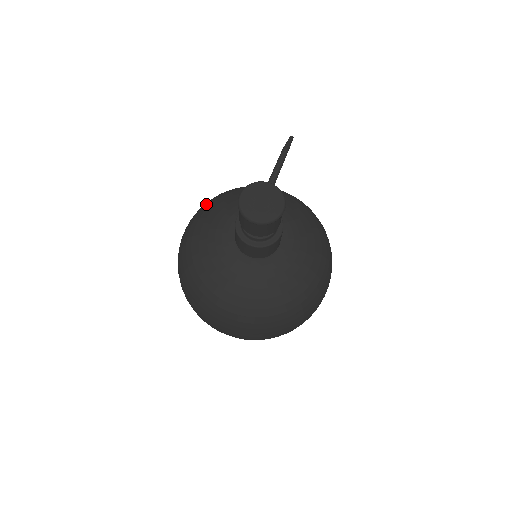
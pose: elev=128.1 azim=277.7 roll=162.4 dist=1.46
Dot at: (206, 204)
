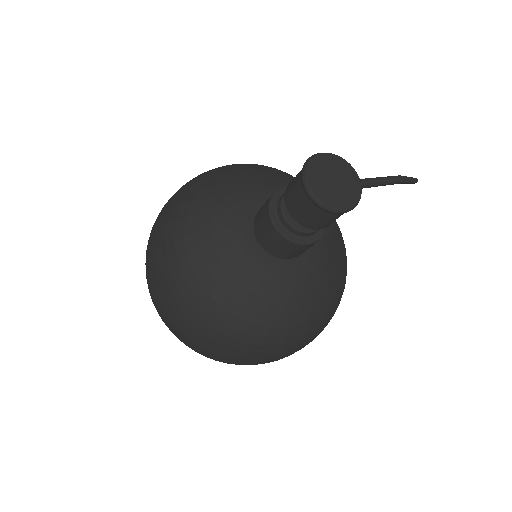
Dot at: occluded
